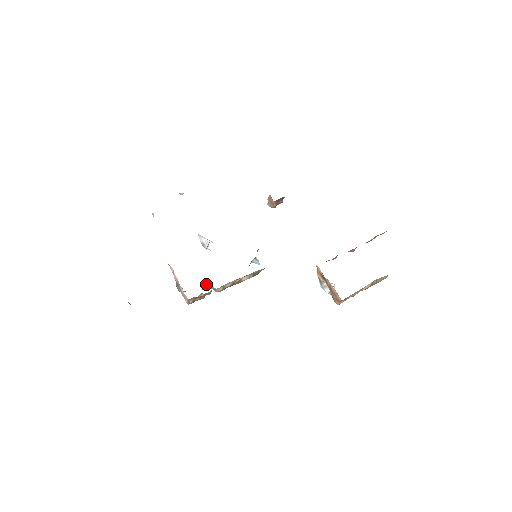
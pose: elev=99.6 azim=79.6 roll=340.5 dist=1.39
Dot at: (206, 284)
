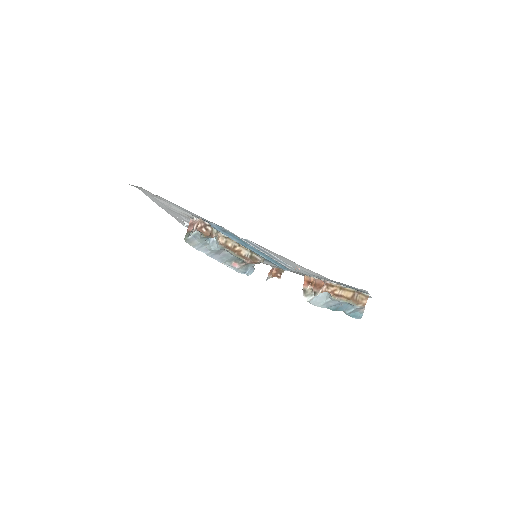
Dot at: occluded
